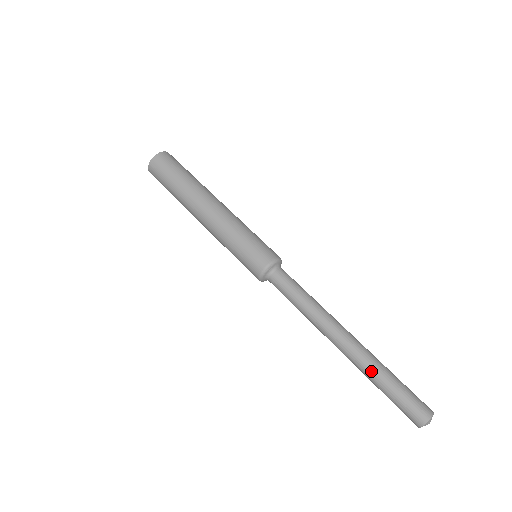
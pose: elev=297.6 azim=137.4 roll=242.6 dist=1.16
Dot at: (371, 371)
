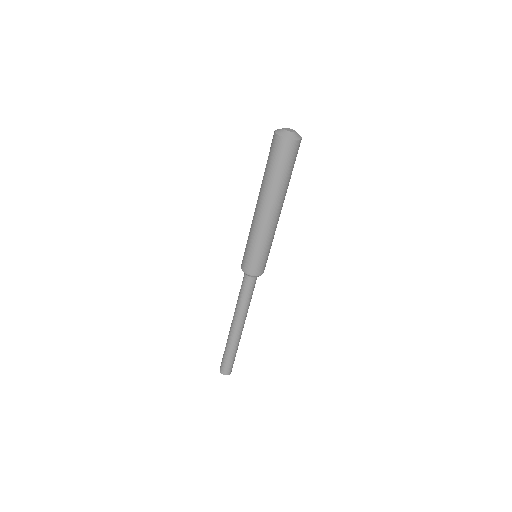
Dot at: (232, 347)
